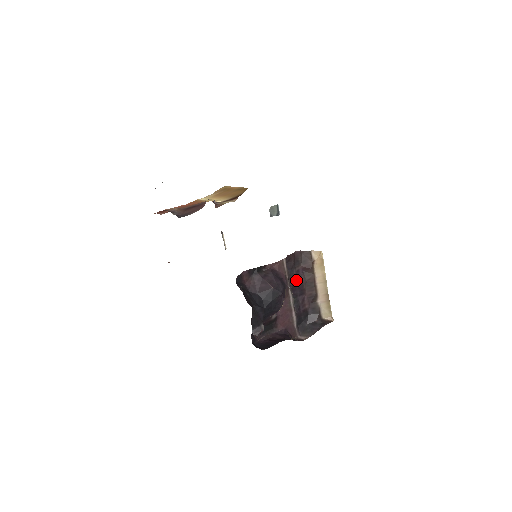
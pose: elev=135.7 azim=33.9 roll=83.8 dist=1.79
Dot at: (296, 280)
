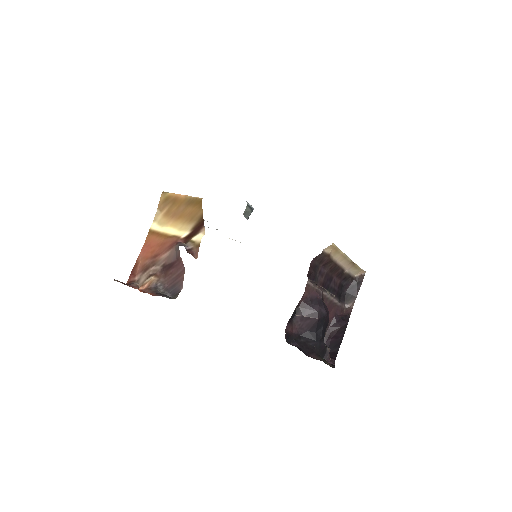
Dot at: (322, 278)
